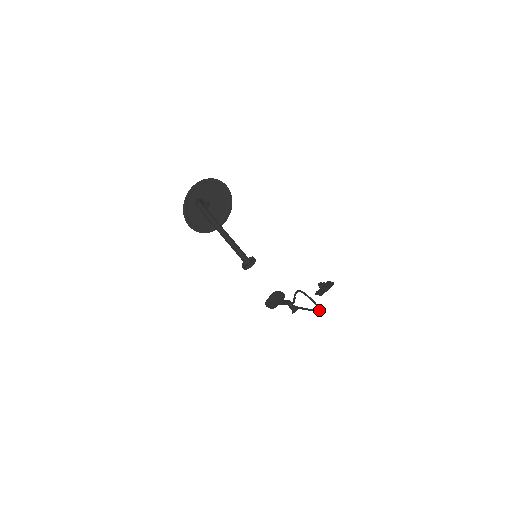
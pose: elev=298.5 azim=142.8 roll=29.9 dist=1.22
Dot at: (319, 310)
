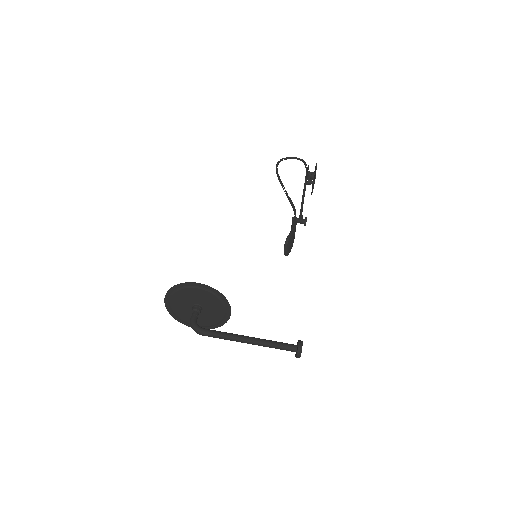
Dot at: occluded
